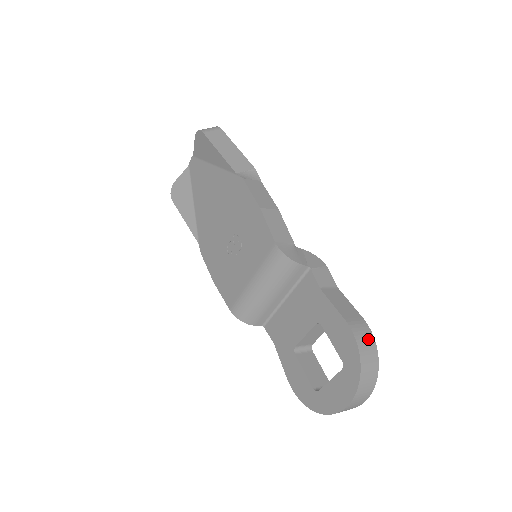
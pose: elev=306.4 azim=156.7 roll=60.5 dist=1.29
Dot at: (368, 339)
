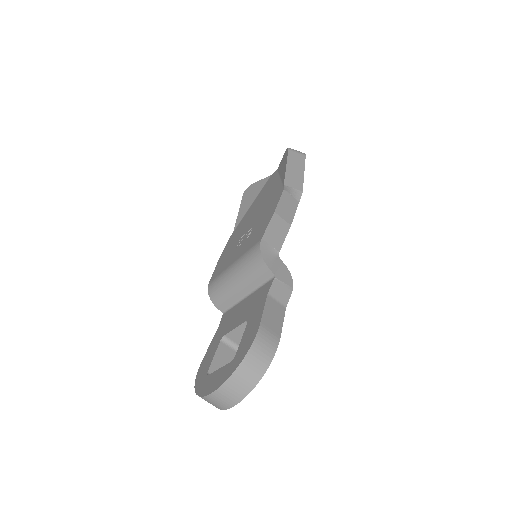
Dot at: (267, 352)
